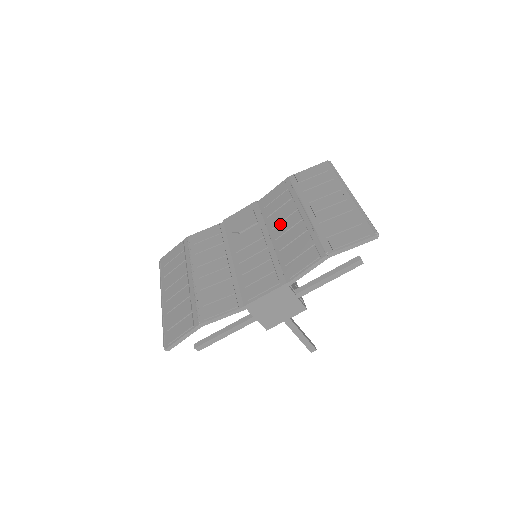
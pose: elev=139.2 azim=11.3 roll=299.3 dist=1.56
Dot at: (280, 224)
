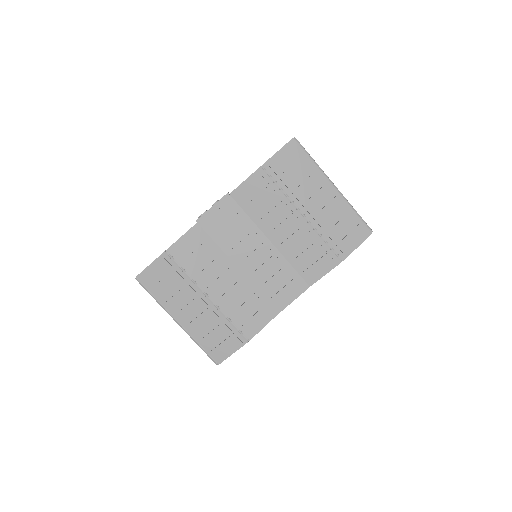
Dot at: (277, 228)
